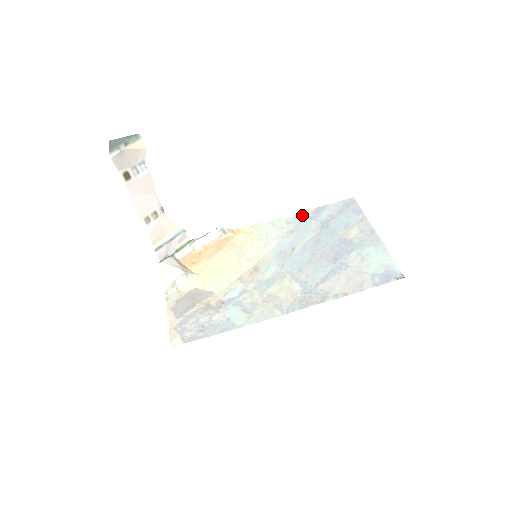
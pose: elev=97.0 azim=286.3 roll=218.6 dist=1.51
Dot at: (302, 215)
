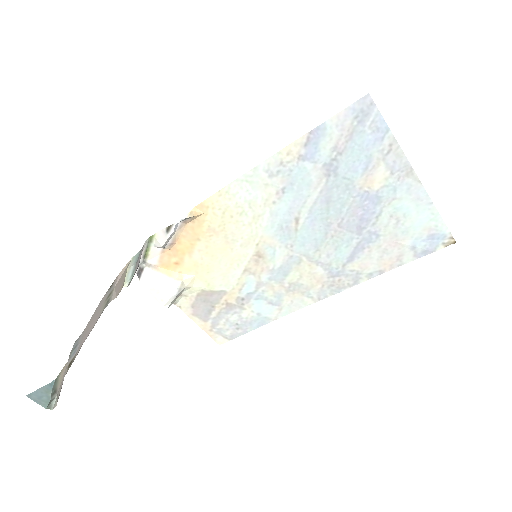
Dot at: (288, 155)
